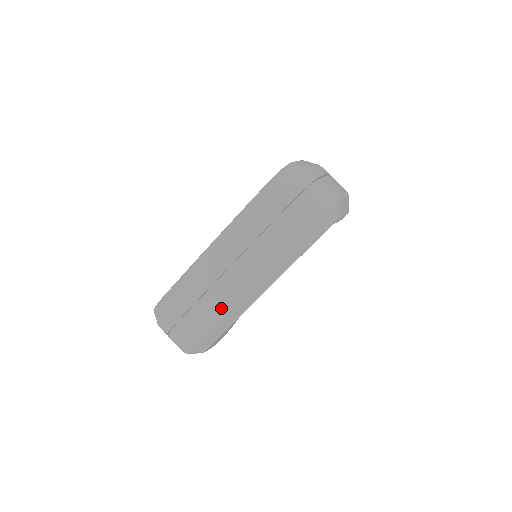
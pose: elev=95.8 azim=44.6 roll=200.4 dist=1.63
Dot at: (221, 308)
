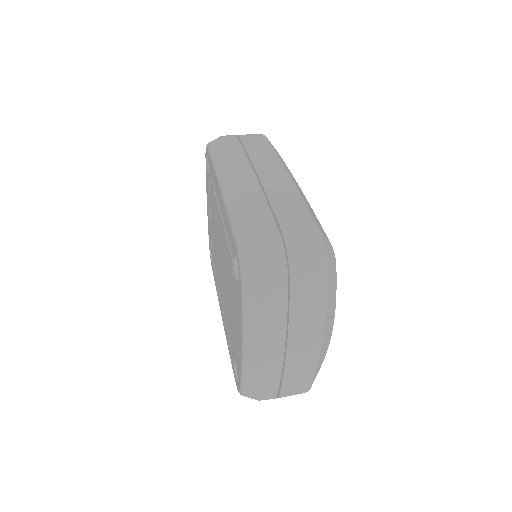
Dot at: (291, 193)
